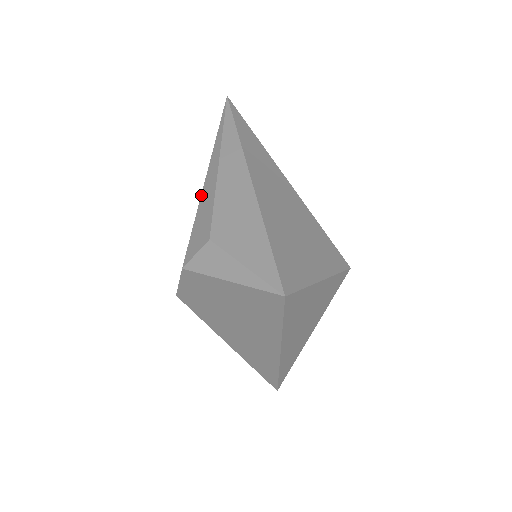
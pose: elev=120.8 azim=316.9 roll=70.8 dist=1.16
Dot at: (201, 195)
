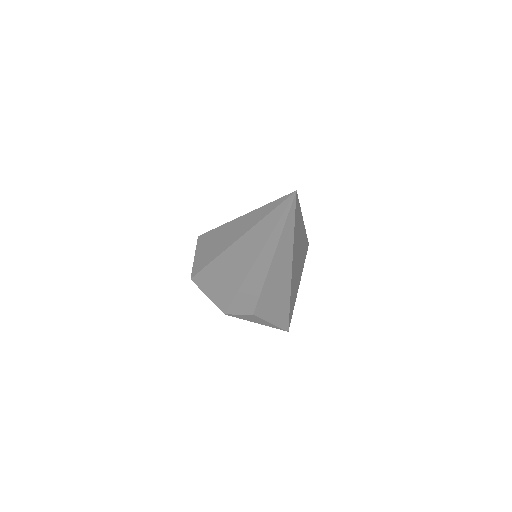
Dot at: (246, 279)
